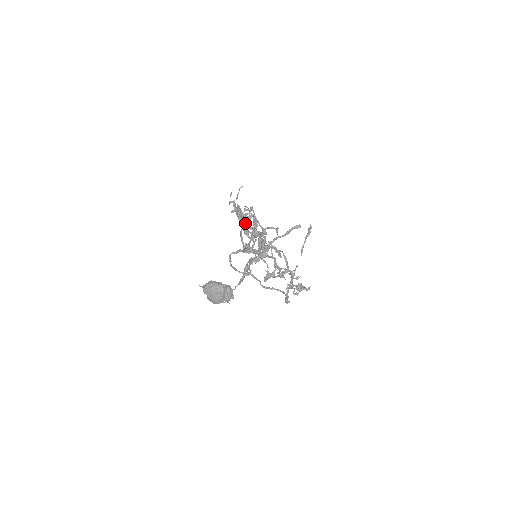
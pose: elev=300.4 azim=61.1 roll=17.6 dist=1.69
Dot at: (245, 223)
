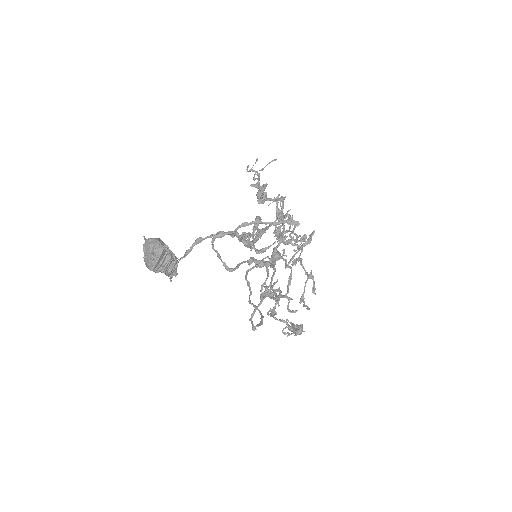
Dot at: (278, 220)
